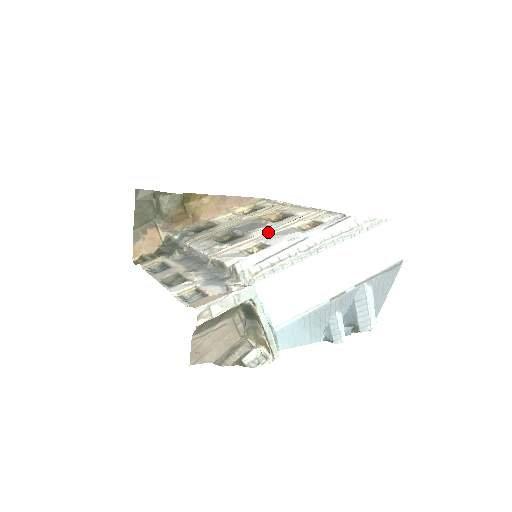
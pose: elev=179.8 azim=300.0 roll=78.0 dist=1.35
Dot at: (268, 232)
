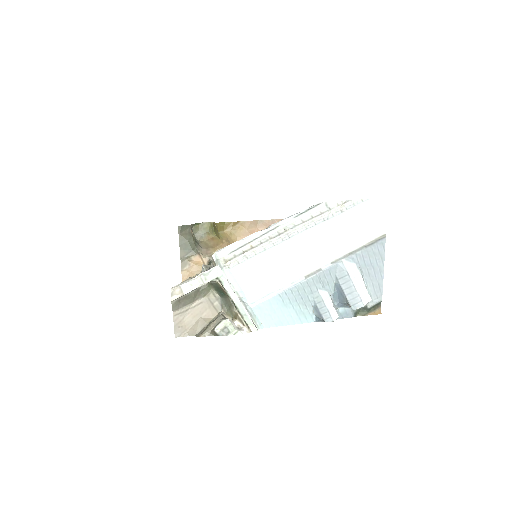
Dot at: occluded
